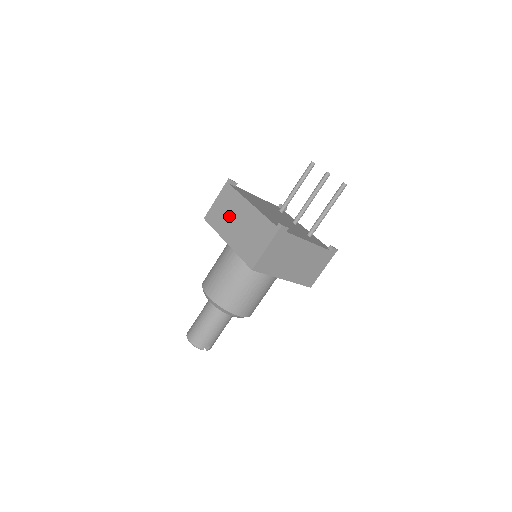
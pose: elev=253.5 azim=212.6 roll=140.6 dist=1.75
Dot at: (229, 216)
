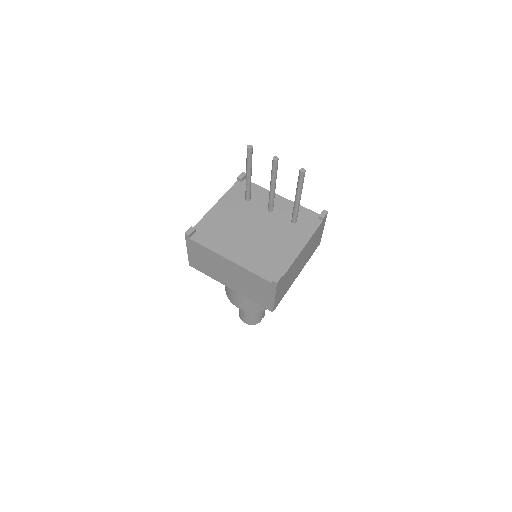
Dot at: (214, 268)
